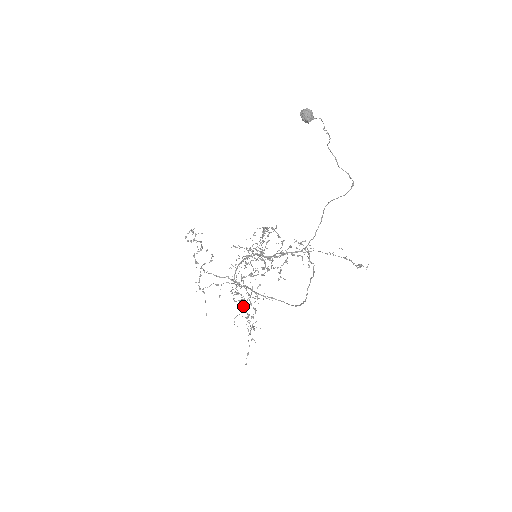
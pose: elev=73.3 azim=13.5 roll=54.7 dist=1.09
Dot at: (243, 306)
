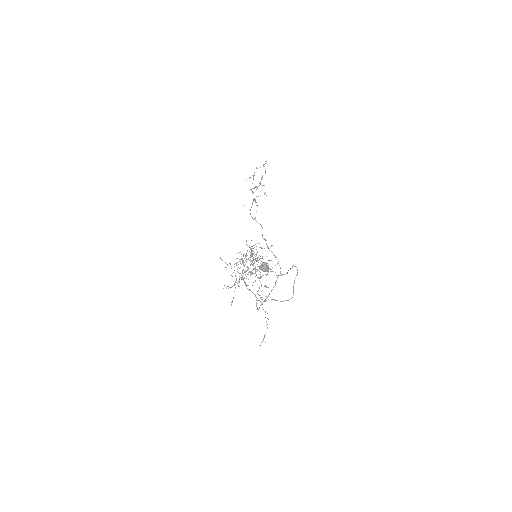
Dot at: (253, 258)
